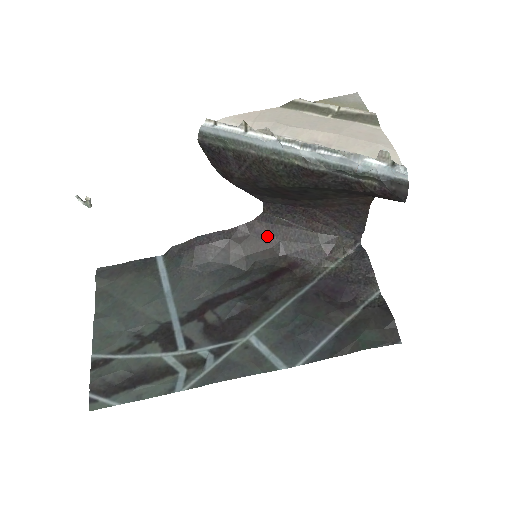
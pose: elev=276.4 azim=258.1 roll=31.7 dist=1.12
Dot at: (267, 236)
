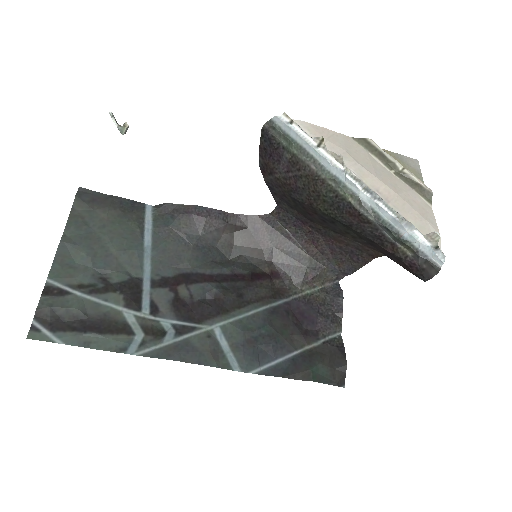
Dot at: (263, 237)
